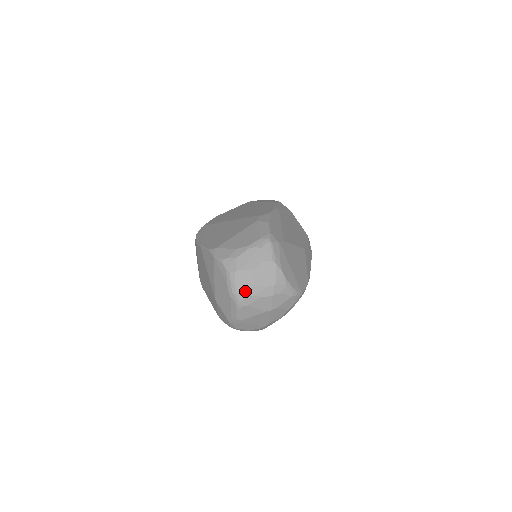
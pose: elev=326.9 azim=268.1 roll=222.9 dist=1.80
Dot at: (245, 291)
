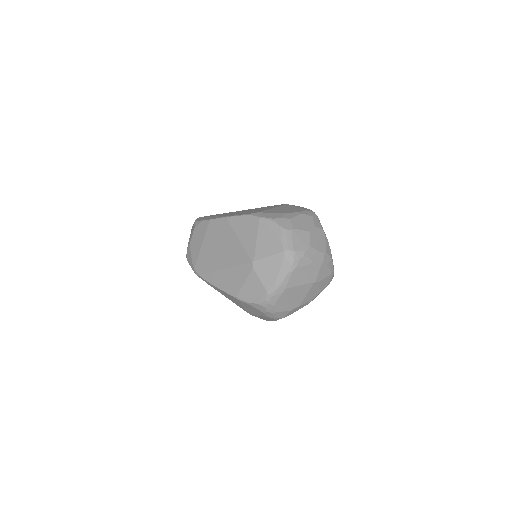
Dot at: (302, 250)
